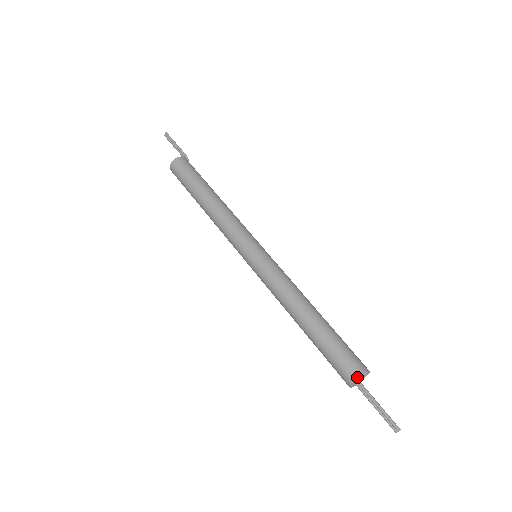
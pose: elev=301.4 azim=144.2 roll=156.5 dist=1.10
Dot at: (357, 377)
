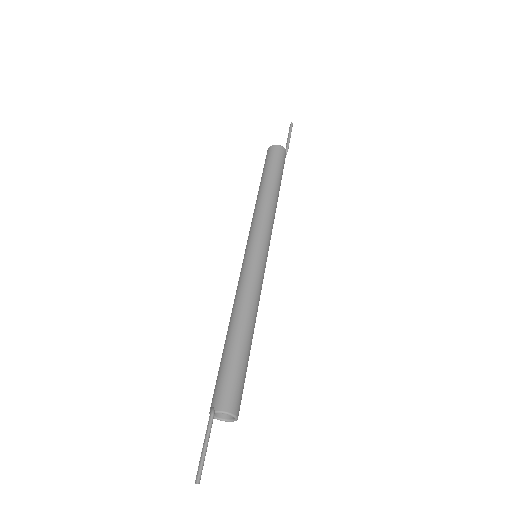
Dot at: (216, 408)
